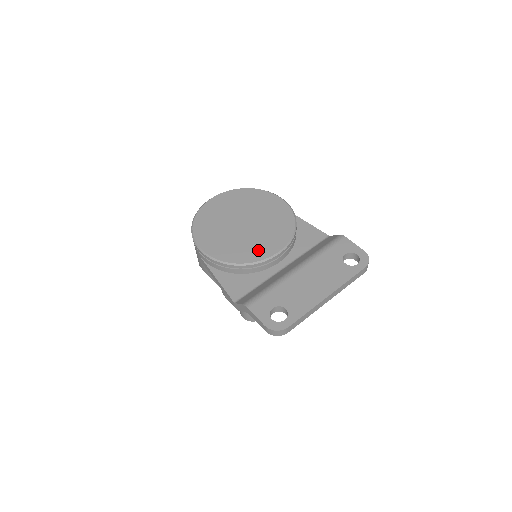
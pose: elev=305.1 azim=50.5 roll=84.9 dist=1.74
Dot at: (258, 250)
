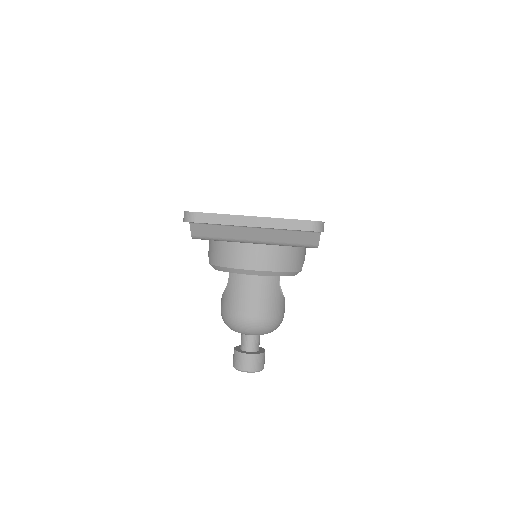
Dot at: occluded
